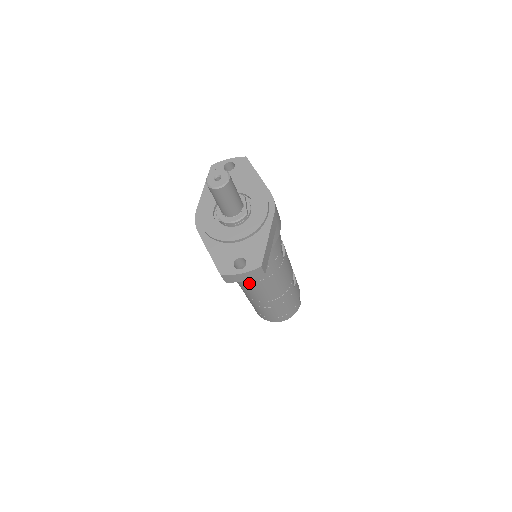
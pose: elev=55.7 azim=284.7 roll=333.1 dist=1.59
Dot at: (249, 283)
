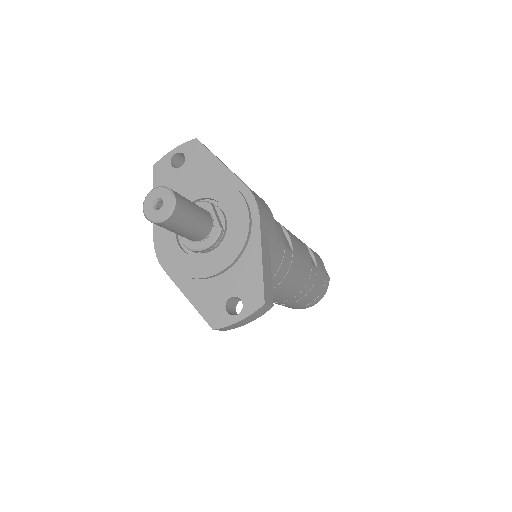
Dot at: occluded
